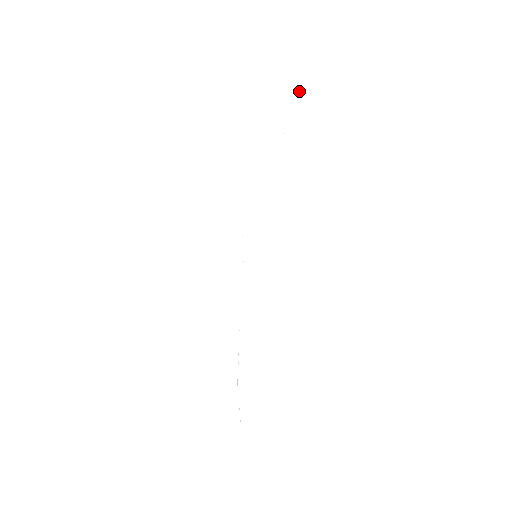
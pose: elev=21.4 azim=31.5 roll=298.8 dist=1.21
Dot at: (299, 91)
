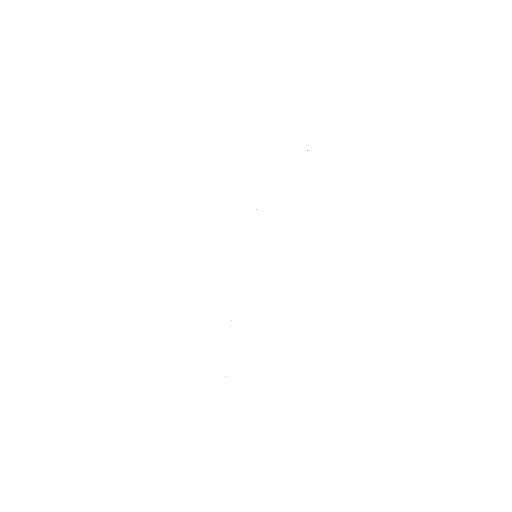
Dot at: occluded
